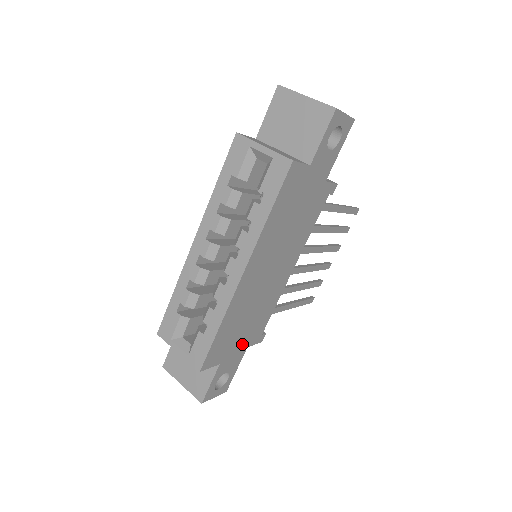
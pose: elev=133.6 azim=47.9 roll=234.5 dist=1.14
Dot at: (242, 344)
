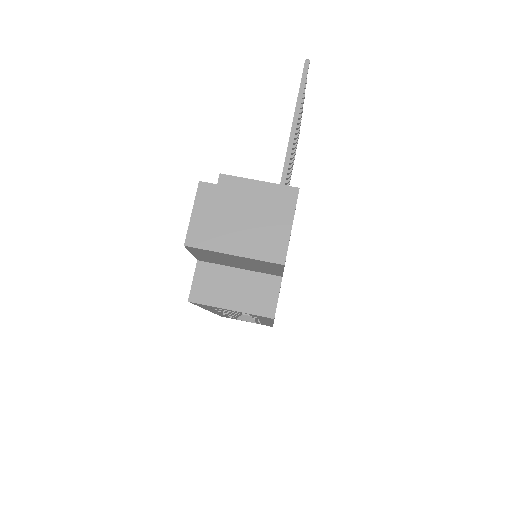
Dot at: occluded
